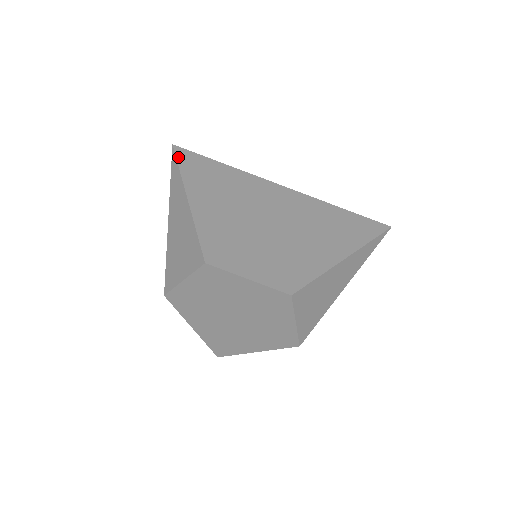
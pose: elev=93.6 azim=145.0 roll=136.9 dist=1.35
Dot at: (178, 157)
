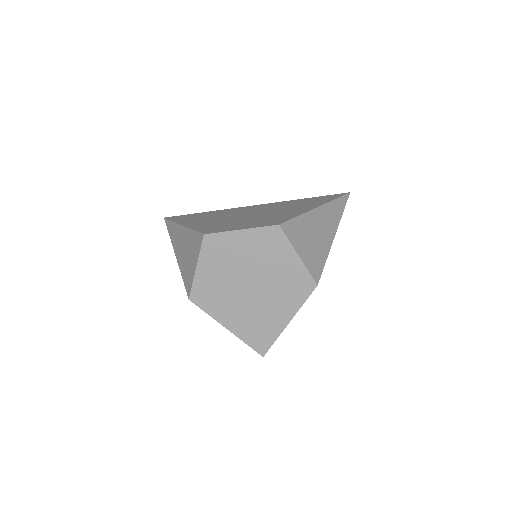
Dot at: (170, 219)
